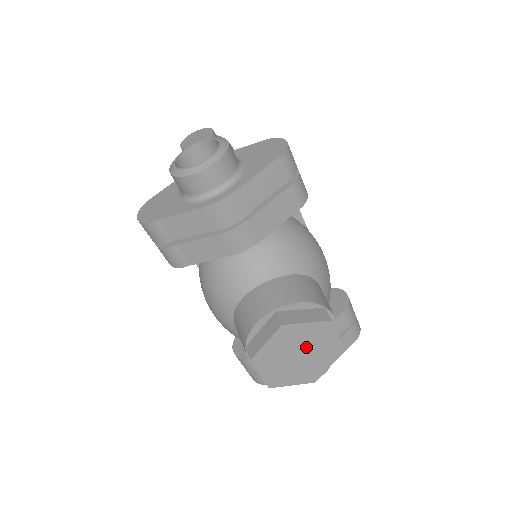
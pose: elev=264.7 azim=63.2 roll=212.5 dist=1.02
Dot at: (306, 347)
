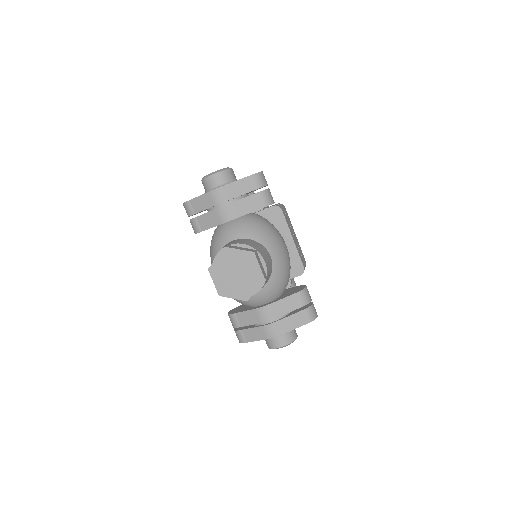
Dot at: (240, 269)
